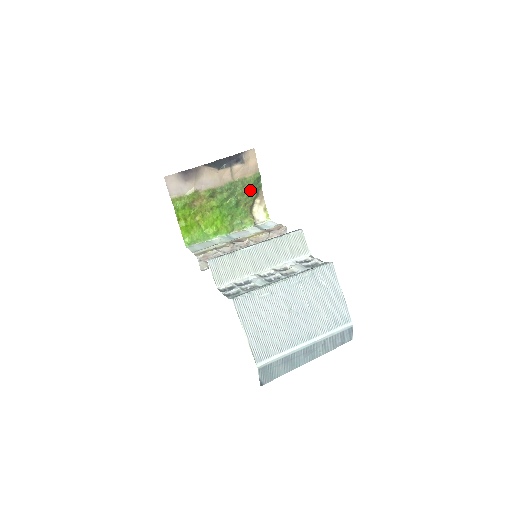
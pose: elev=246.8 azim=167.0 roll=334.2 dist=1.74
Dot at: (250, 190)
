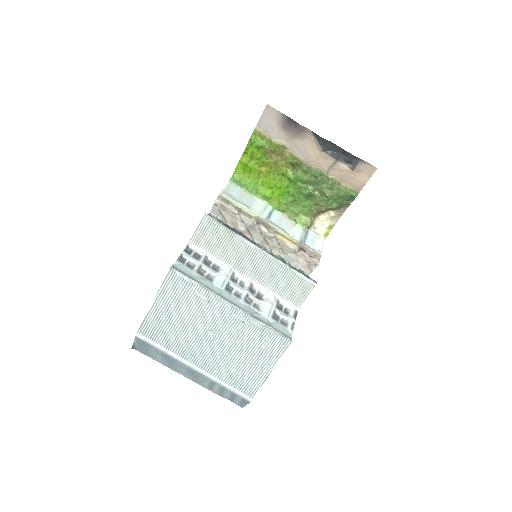
Dot at: (334, 198)
